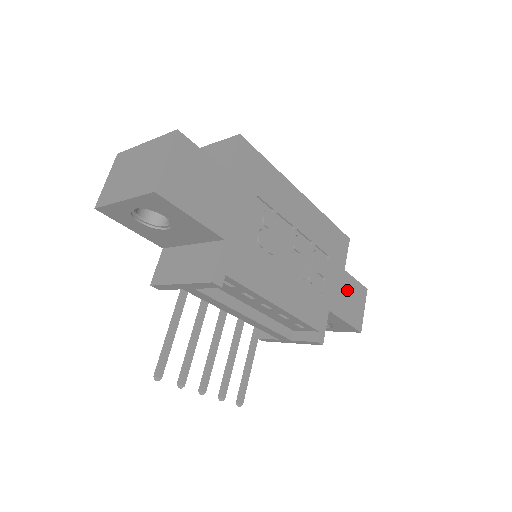
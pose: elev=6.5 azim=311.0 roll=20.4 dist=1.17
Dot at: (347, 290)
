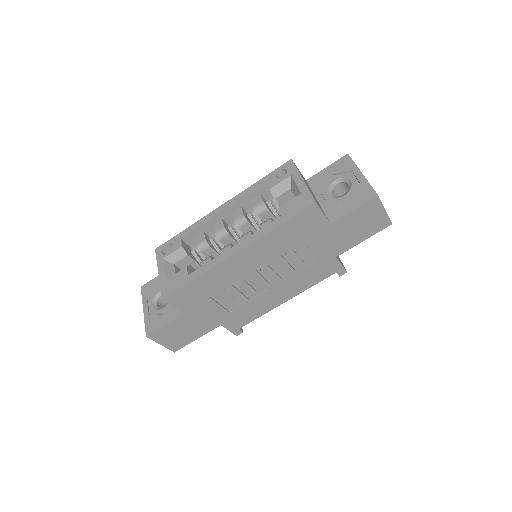
Dot at: (347, 228)
